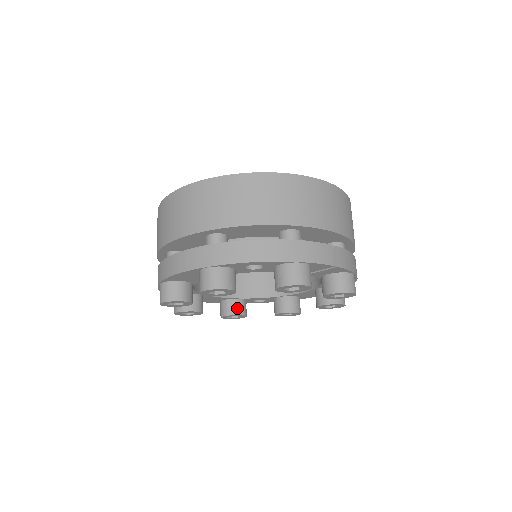
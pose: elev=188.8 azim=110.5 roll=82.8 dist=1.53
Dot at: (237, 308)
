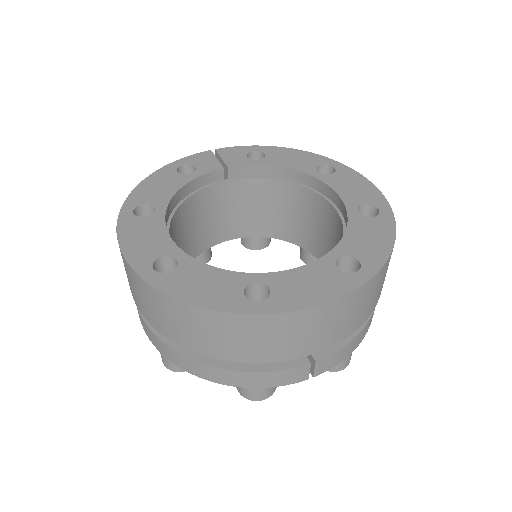
Dot at: (255, 244)
